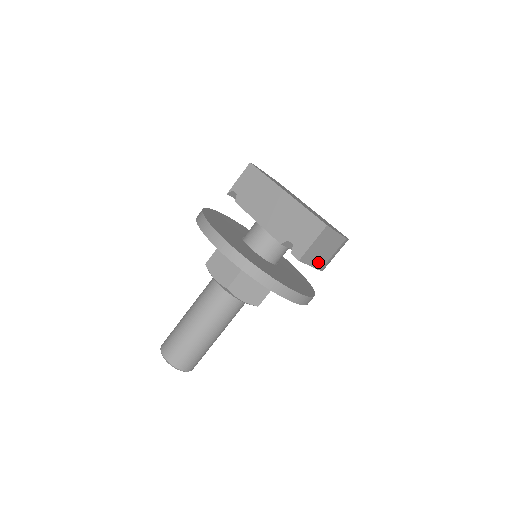
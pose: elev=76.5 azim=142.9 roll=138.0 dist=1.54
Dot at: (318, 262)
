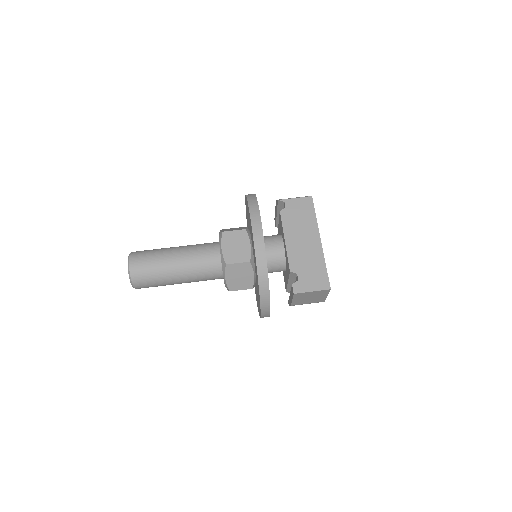
Dot at: (297, 301)
